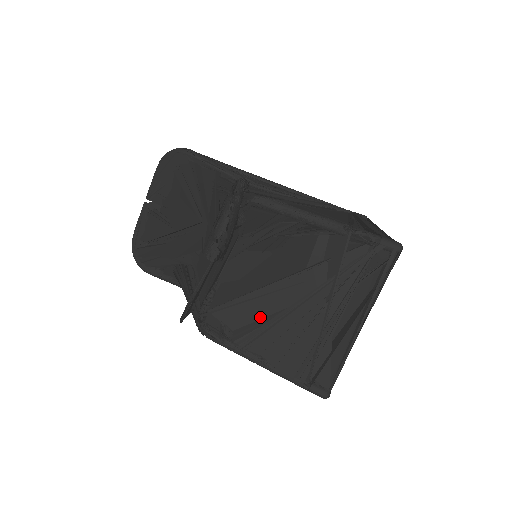
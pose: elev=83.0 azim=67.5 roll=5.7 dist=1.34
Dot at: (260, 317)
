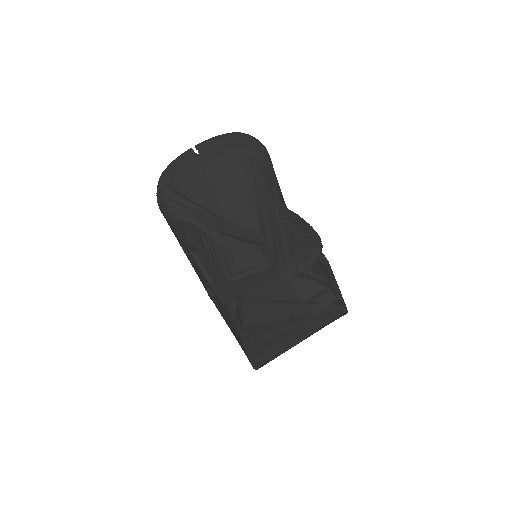
Dot at: (265, 317)
